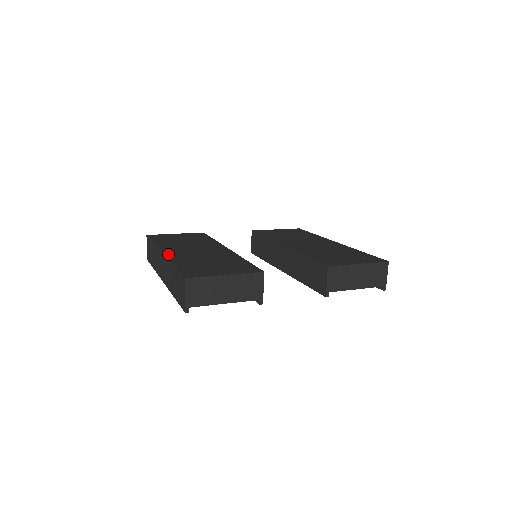
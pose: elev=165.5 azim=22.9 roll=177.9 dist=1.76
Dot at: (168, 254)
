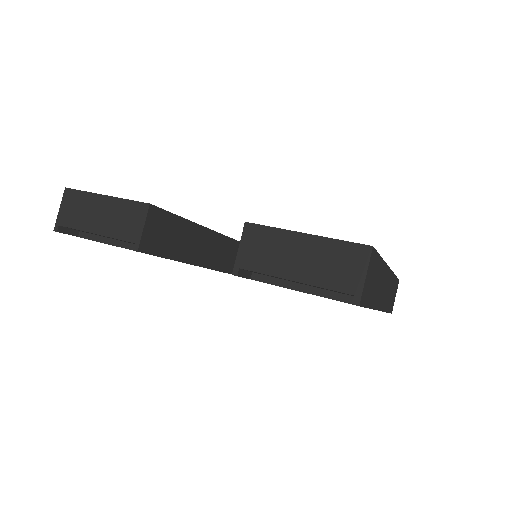
Dot at: occluded
